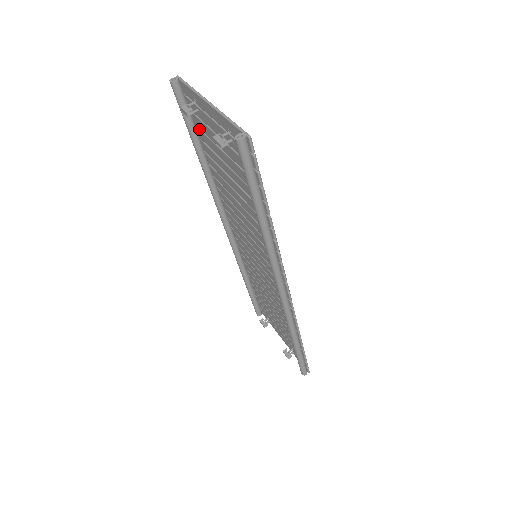
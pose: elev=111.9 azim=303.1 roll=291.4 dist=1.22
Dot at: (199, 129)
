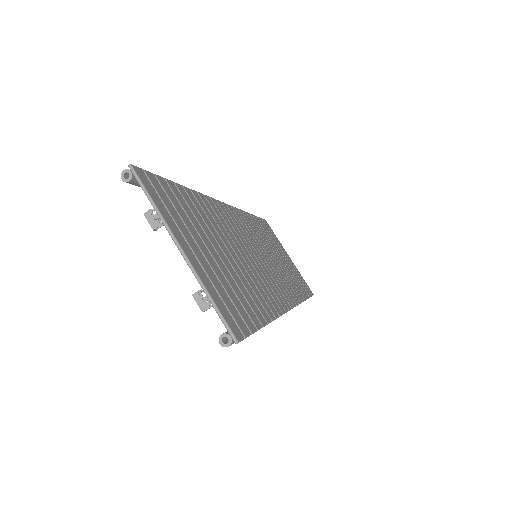
Dot at: occluded
